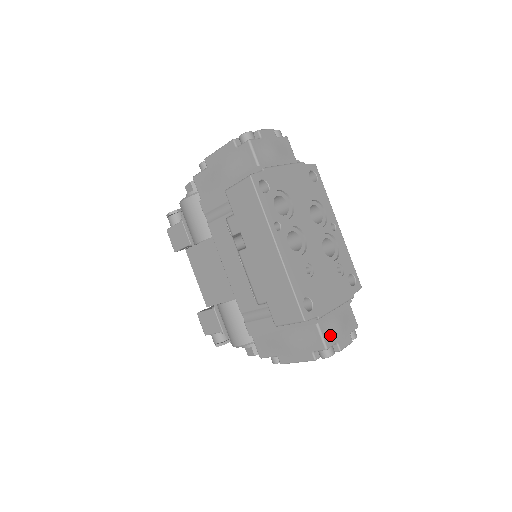
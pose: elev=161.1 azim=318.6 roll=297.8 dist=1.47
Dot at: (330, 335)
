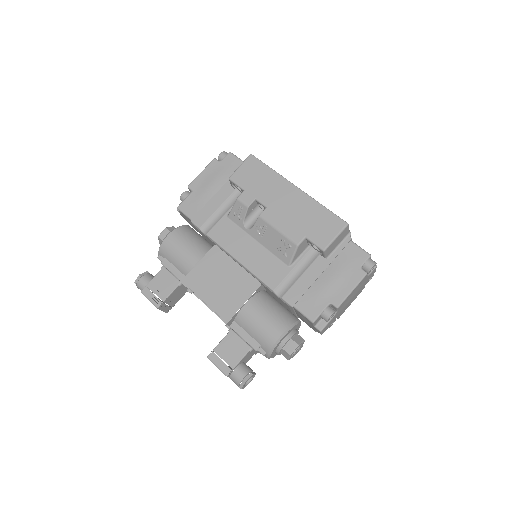
Dot at: occluded
